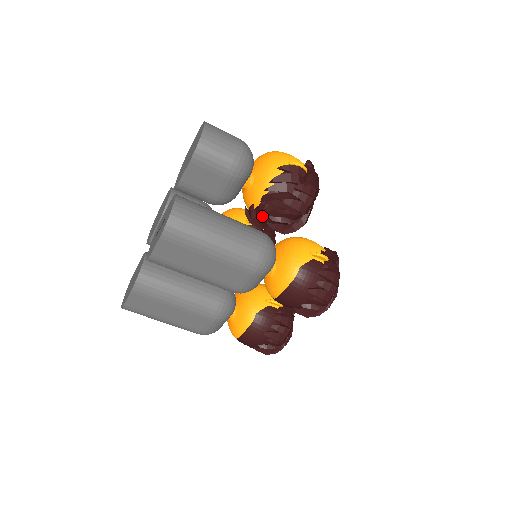
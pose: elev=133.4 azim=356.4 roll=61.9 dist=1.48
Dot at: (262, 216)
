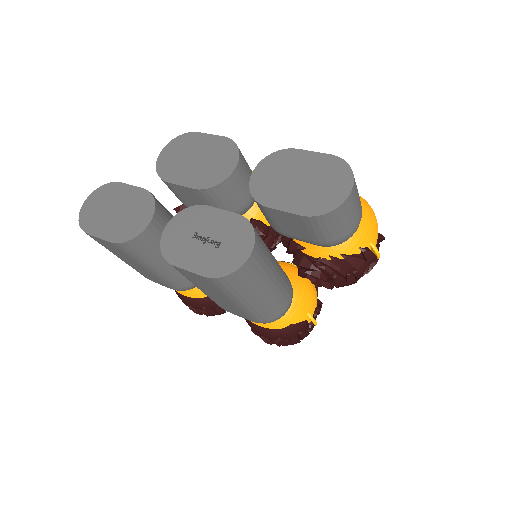
Dot at: (303, 267)
